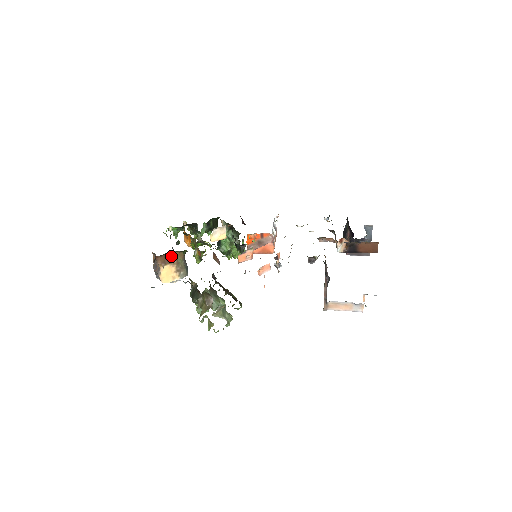
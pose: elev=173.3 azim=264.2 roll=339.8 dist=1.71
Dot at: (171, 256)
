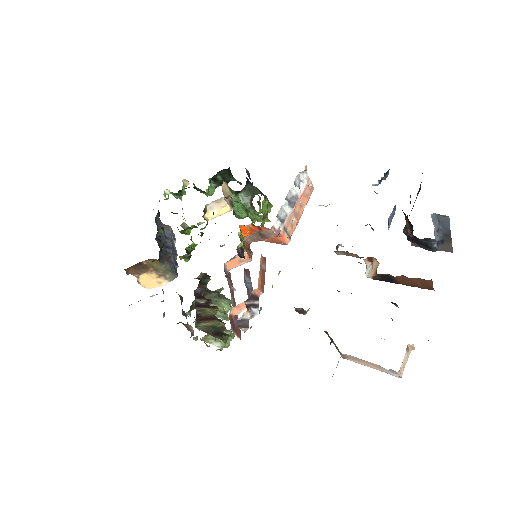
Dot at: (142, 265)
